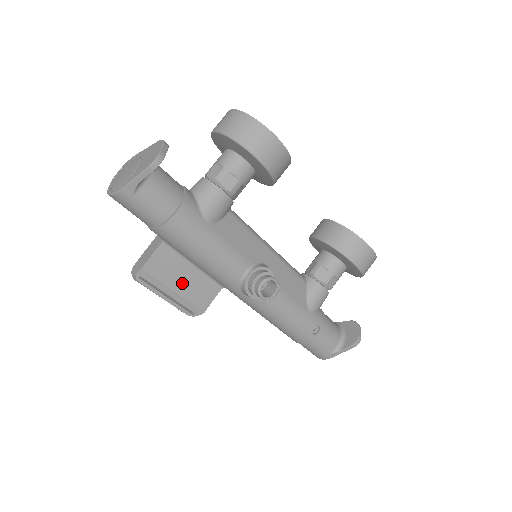
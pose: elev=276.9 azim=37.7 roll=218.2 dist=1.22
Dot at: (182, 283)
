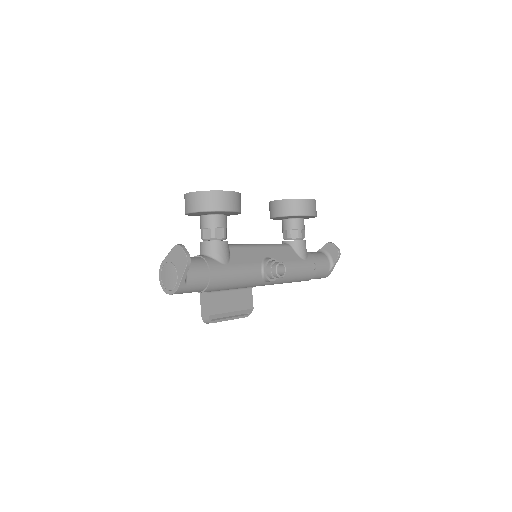
Dot at: (232, 304)
